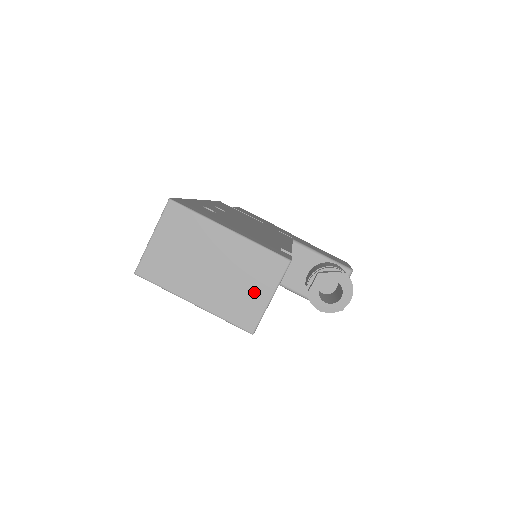
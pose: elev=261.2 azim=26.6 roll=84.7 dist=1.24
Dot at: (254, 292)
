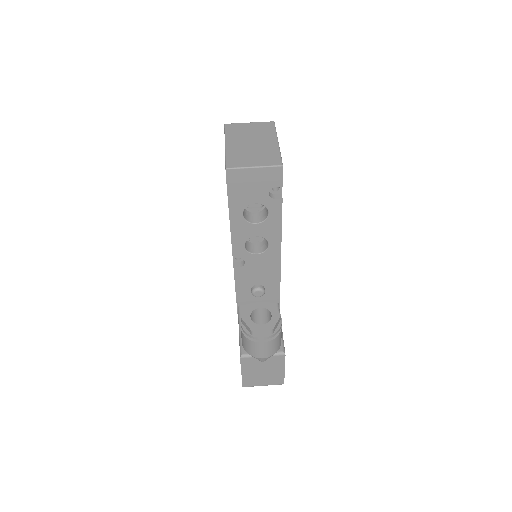
Dot at: (252, 160)
